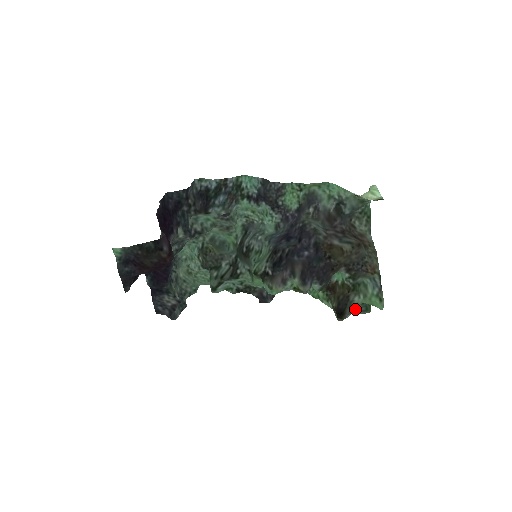
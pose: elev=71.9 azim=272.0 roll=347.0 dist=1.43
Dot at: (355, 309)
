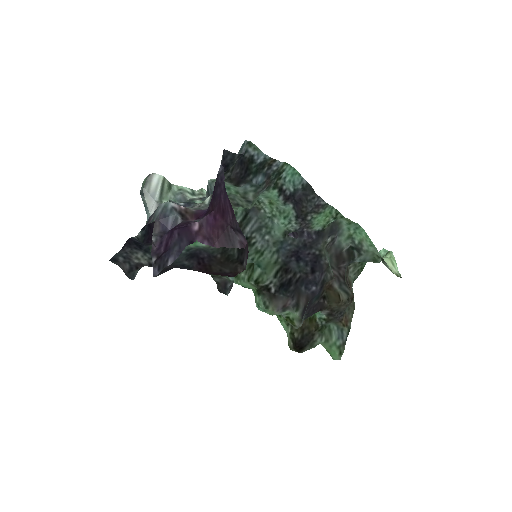
Dot at: occluded
